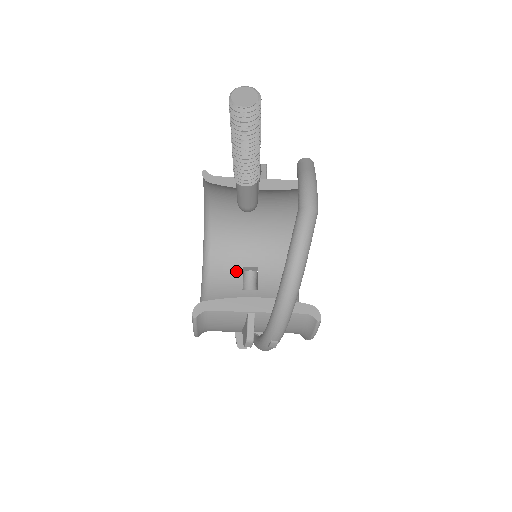
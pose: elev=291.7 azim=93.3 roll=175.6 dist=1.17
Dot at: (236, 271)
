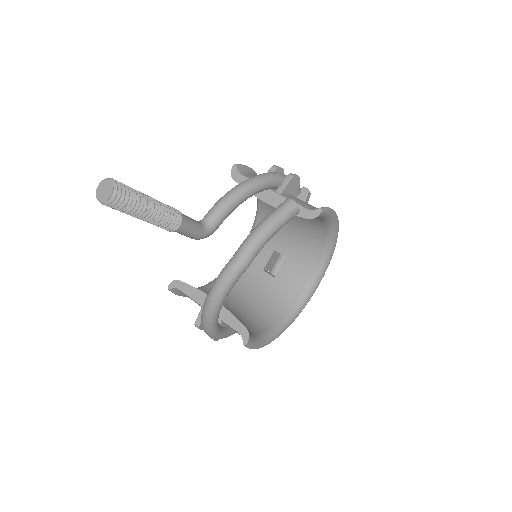
Dot at: (267, 251)
